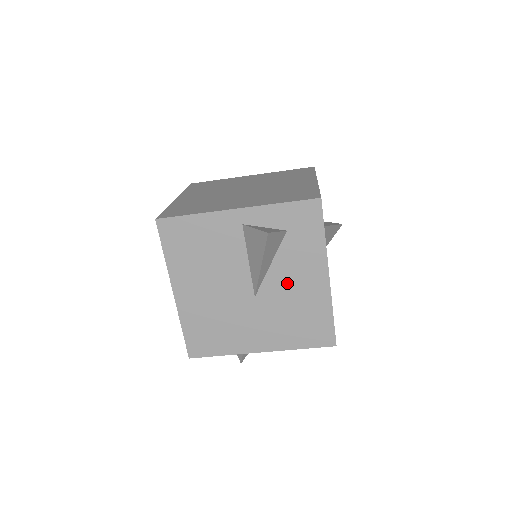
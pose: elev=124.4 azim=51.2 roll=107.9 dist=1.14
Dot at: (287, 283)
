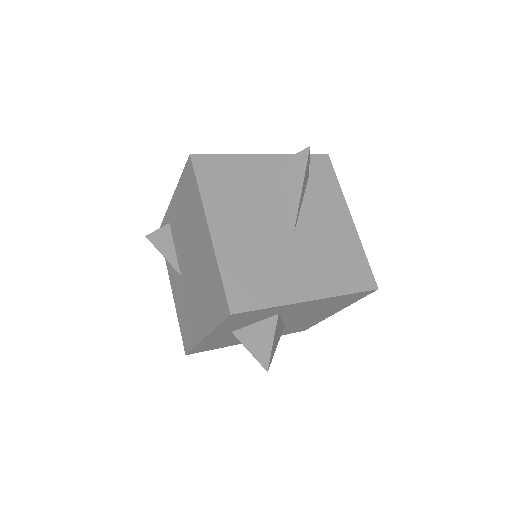
Dot at: (319, 222)
